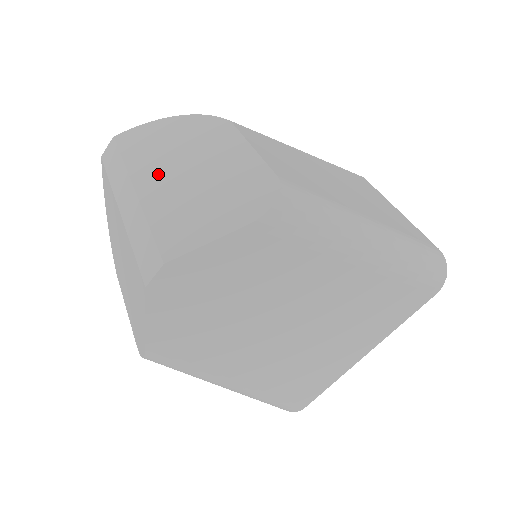
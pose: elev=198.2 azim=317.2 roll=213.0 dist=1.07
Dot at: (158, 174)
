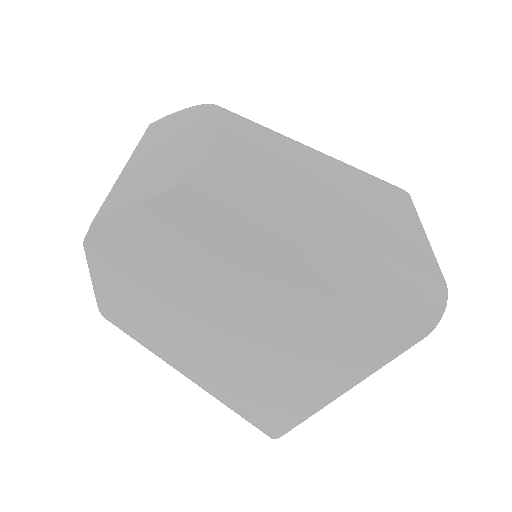
Dot at: (147, 152)
